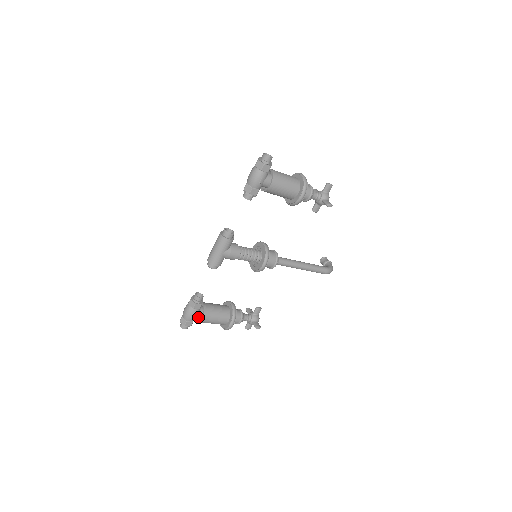
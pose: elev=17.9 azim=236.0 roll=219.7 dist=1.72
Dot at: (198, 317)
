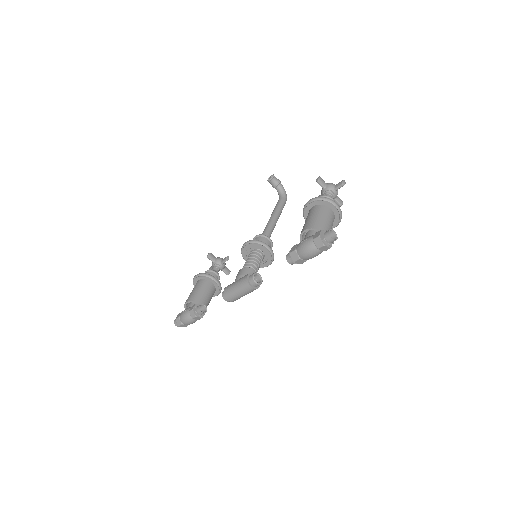
Dot at: occluded
